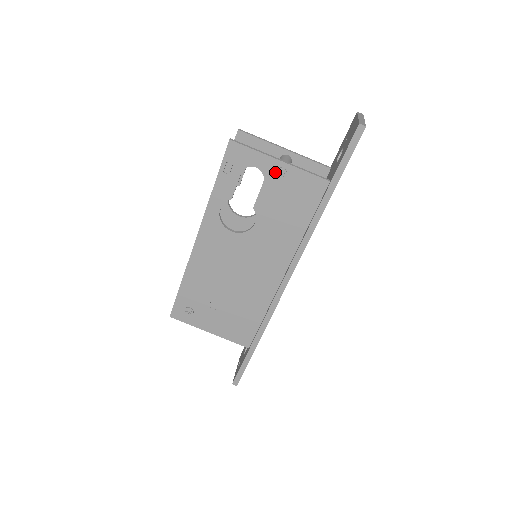
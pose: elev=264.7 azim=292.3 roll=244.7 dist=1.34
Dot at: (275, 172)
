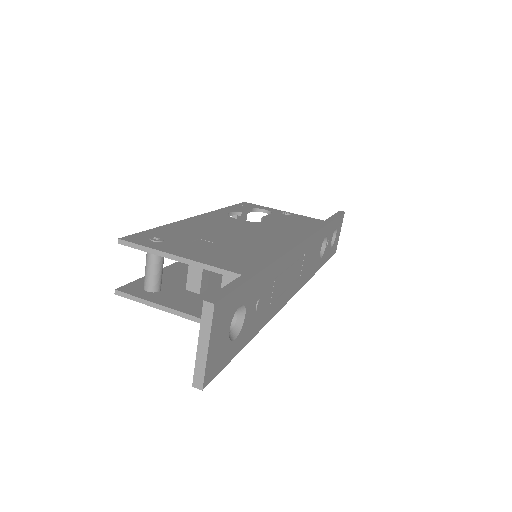
Dot at: (281, 212)
